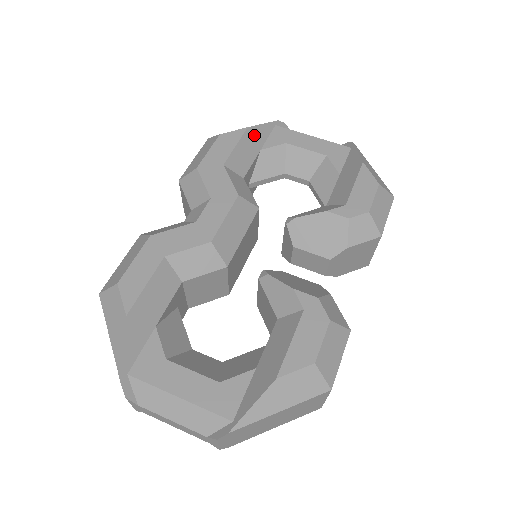
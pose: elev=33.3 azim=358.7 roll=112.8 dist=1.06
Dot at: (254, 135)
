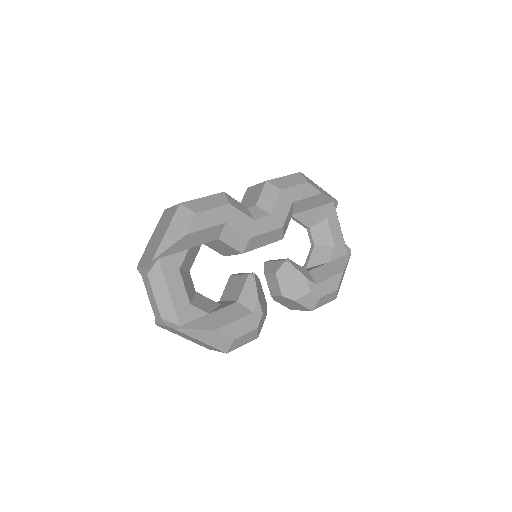
Dot at: (320, 199)
